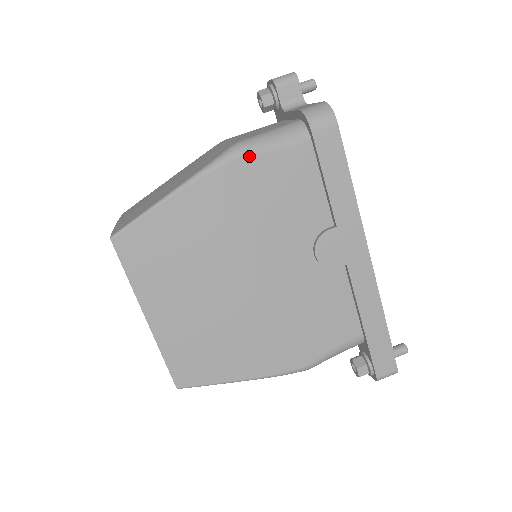
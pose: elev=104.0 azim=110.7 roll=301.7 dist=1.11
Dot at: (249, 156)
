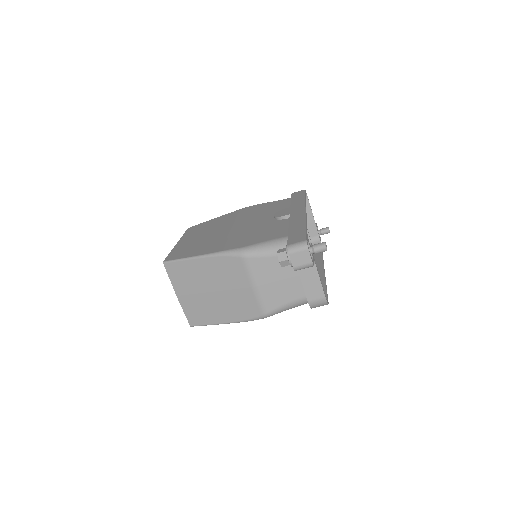
Dot at: (272, 315)
